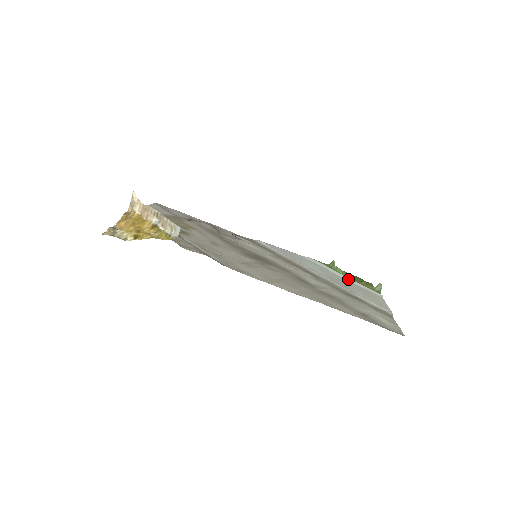
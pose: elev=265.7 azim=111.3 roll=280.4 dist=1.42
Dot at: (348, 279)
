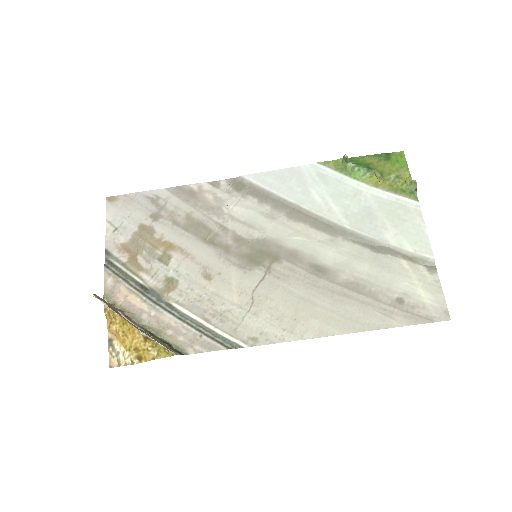
Dot at: (371, 191)
